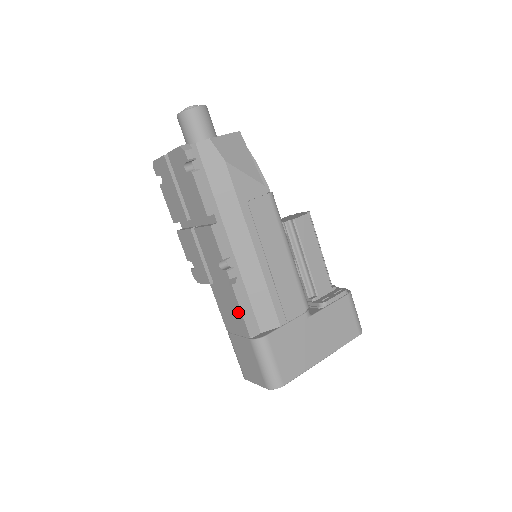
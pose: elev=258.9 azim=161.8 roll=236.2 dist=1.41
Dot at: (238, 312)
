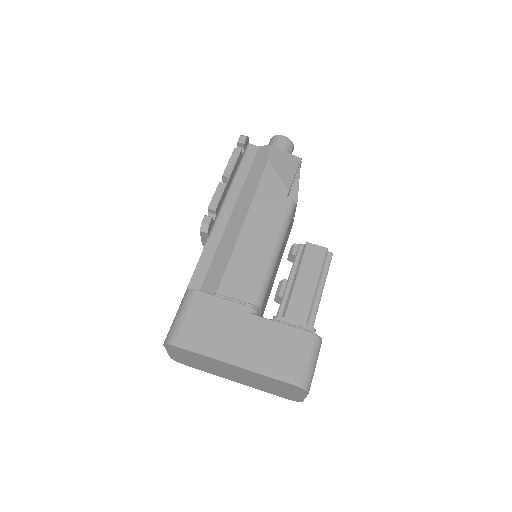
Dot at: occluded
